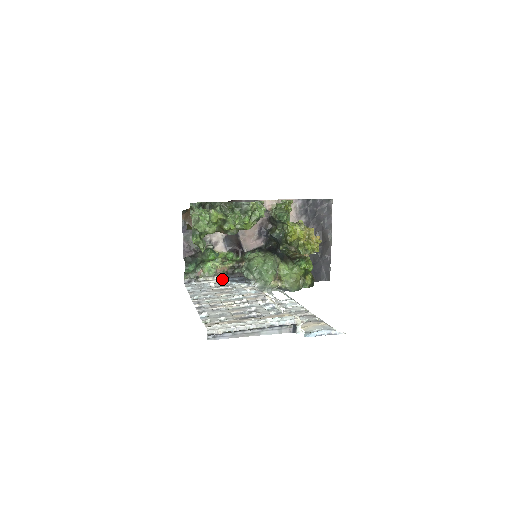
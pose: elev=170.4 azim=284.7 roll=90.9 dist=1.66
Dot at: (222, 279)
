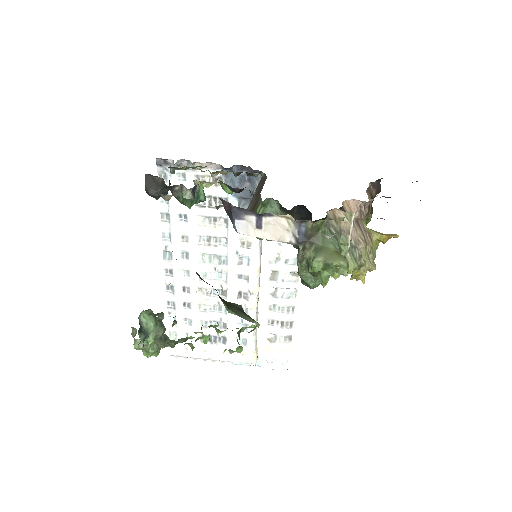
Dot at: occluded
